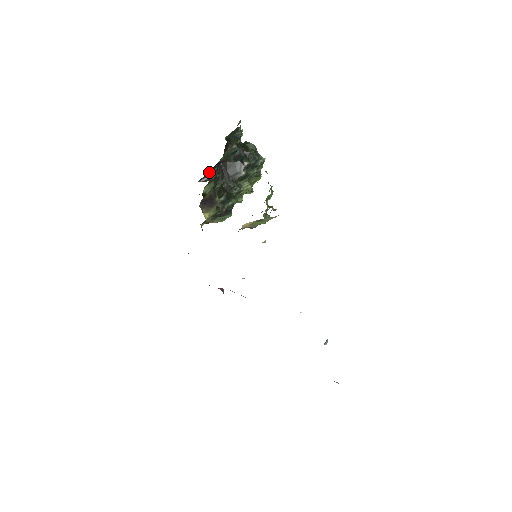
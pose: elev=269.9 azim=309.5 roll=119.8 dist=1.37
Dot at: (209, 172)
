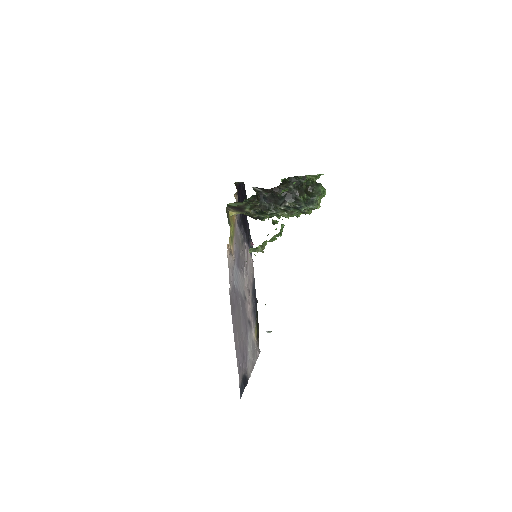
Dot at: (262, 188)
